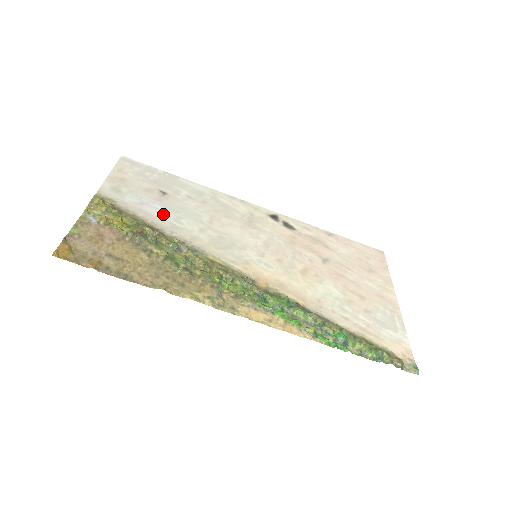
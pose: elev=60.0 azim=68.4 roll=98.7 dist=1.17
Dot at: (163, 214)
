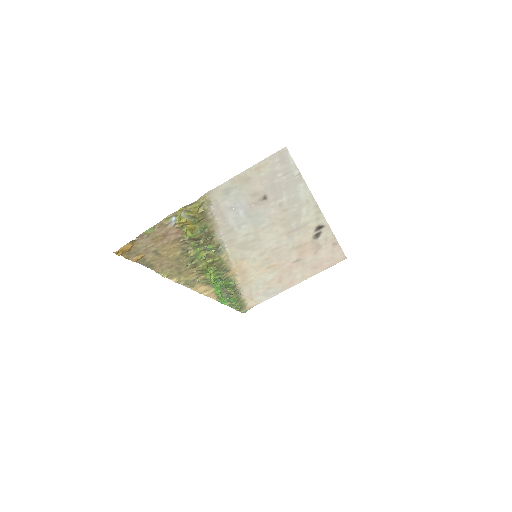
Dot at: (236, 219)
